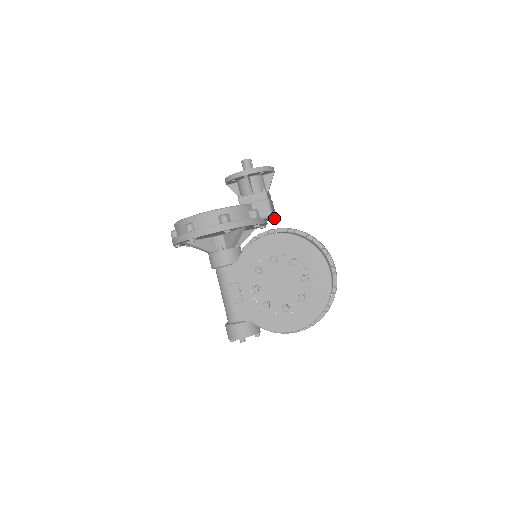
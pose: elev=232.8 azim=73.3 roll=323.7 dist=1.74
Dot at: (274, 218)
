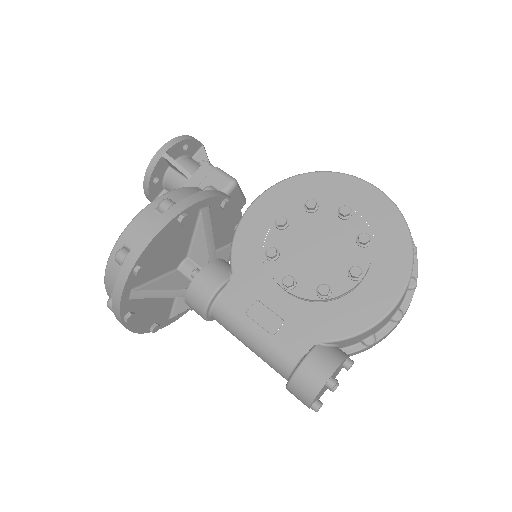
Dot at: (245, 202)
